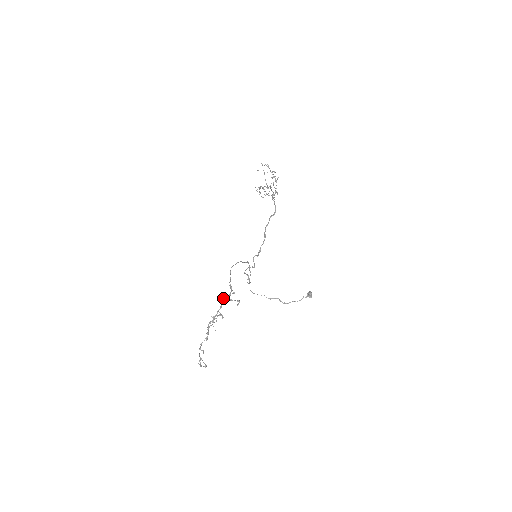
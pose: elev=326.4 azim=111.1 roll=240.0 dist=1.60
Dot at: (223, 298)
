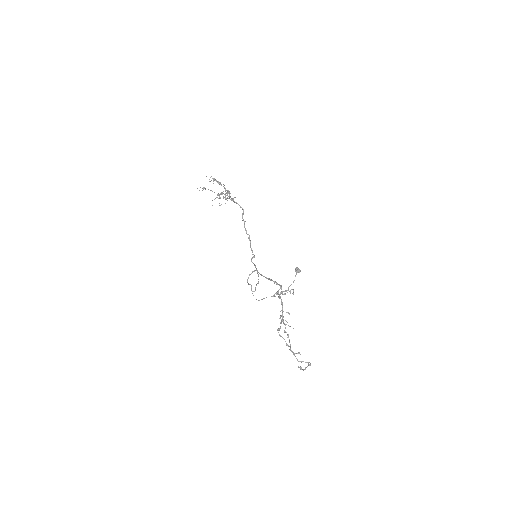
Dot at: (279, 296)
